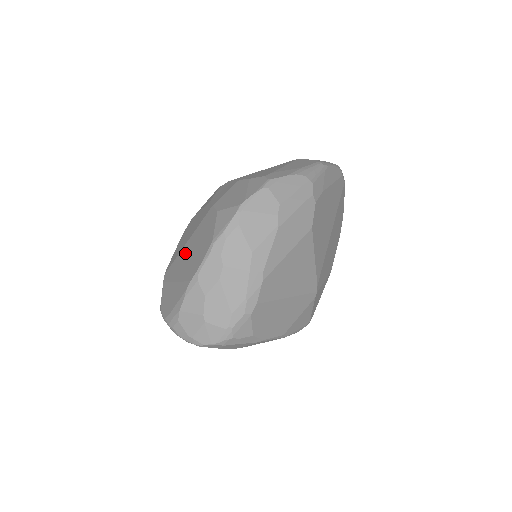
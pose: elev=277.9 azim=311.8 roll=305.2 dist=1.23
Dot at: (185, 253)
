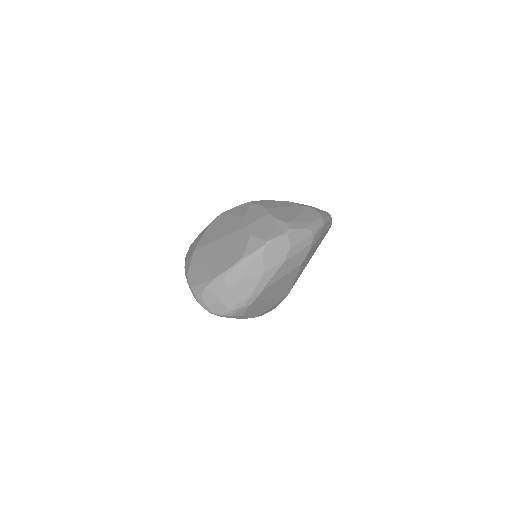
Dot at: (217, 247)
